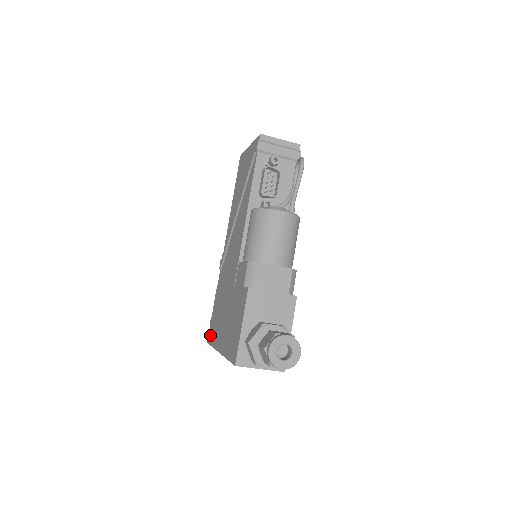
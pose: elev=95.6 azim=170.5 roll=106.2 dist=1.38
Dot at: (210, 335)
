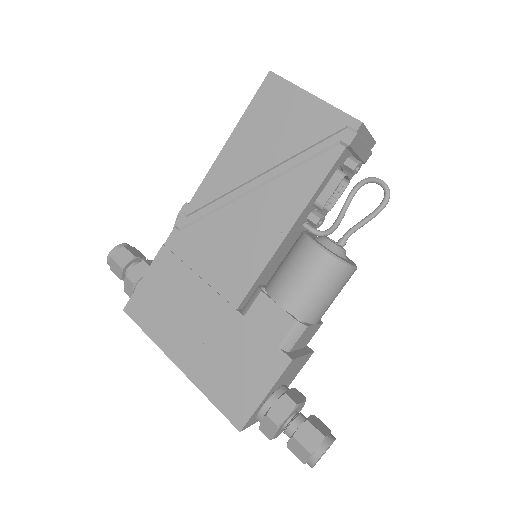
Dot at: (138, 310)
